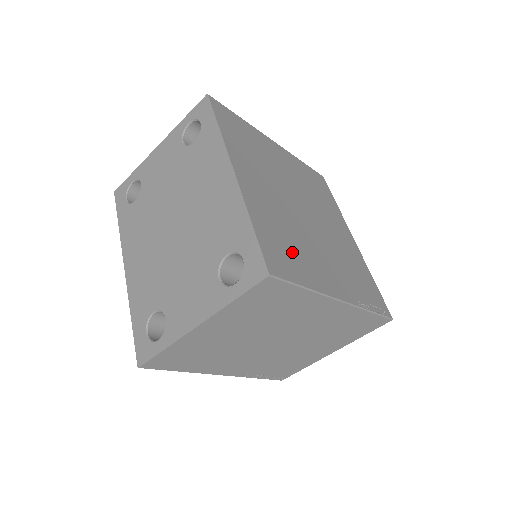
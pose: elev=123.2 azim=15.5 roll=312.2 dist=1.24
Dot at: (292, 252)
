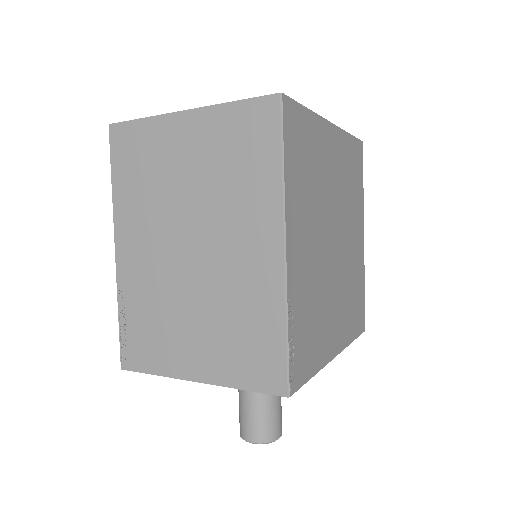
Dot at: (303, 168)
